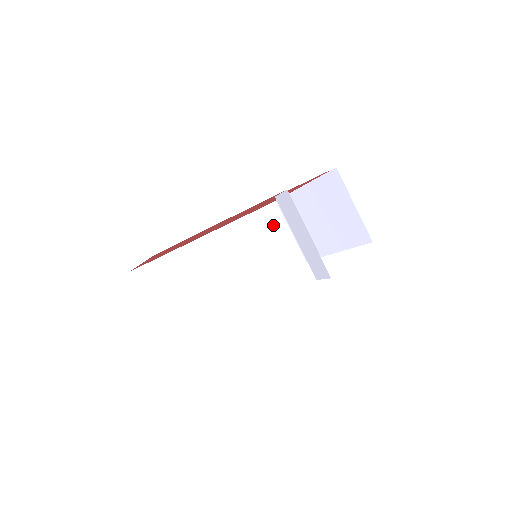
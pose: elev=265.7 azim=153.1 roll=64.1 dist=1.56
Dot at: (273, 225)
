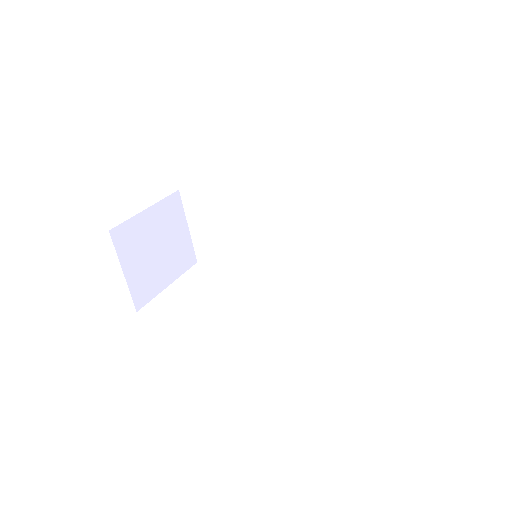
Dot at: (367, 209)
